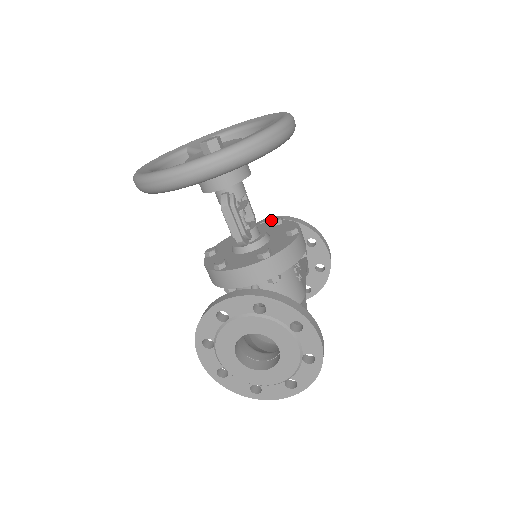
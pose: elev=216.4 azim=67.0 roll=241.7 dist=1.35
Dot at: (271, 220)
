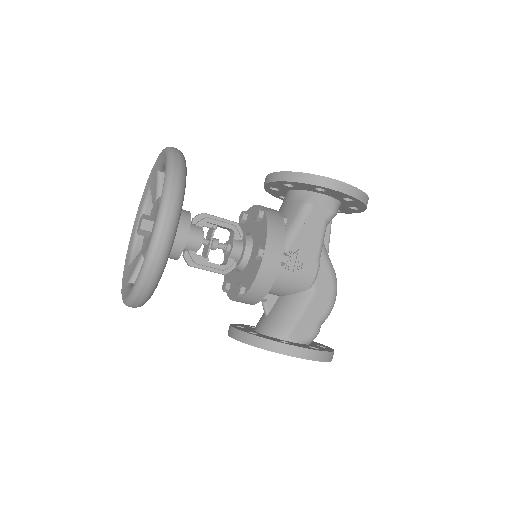
Dot at: occluded
